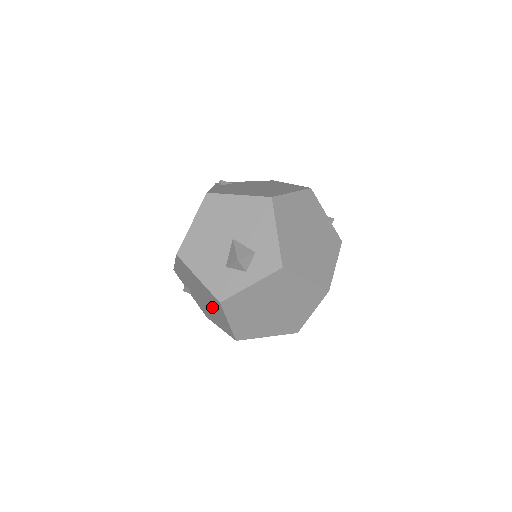
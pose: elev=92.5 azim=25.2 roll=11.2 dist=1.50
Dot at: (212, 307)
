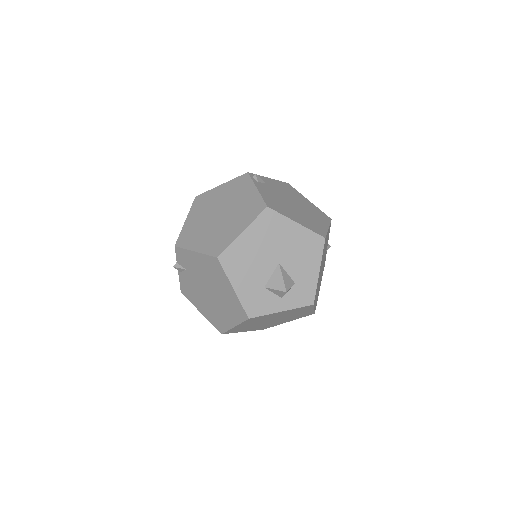
Dot at: (219, 305)
